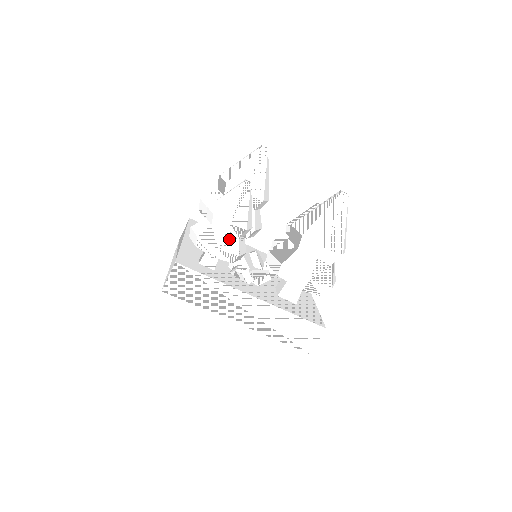
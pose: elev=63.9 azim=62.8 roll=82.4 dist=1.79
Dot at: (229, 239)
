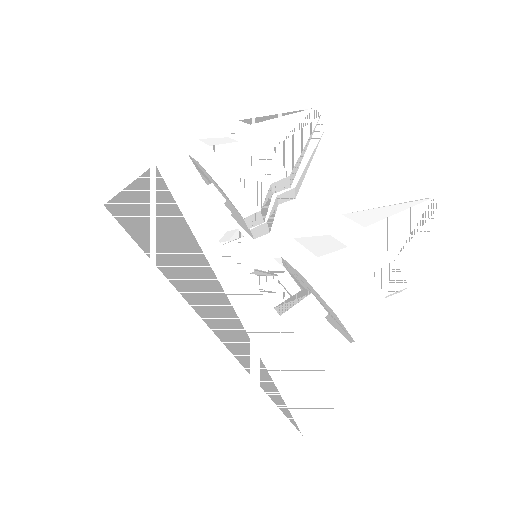
Dot at: (257, 175)
